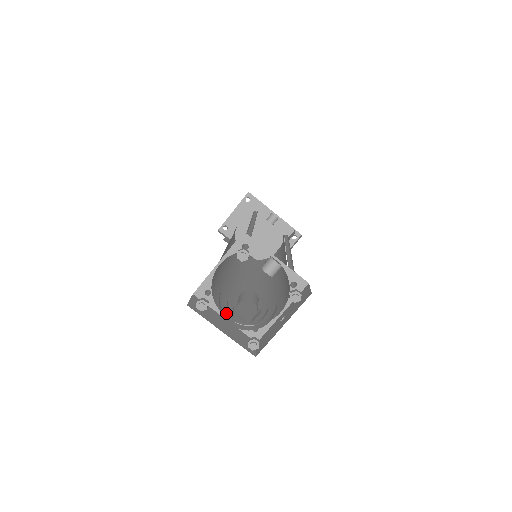
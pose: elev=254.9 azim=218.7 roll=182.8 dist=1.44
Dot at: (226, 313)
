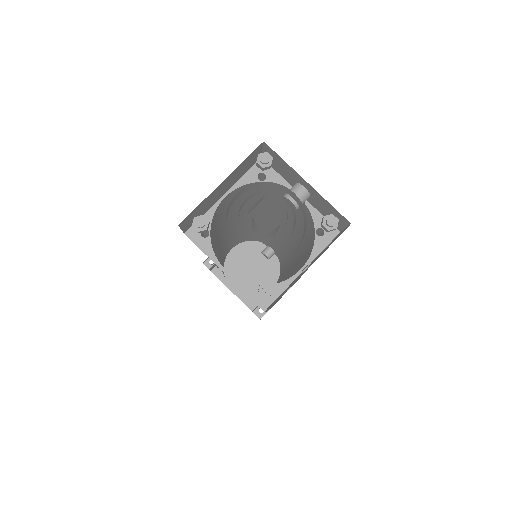
Dot at: occluded
